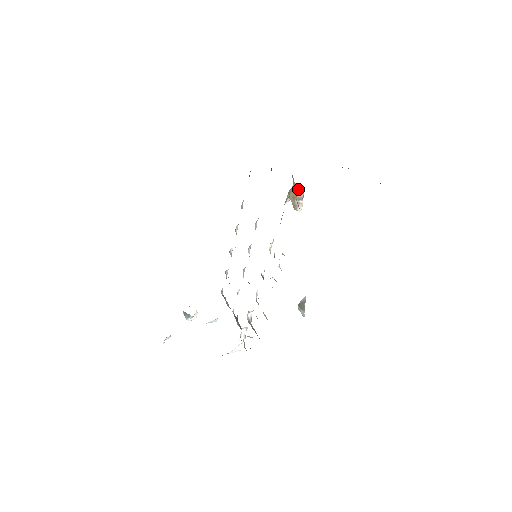
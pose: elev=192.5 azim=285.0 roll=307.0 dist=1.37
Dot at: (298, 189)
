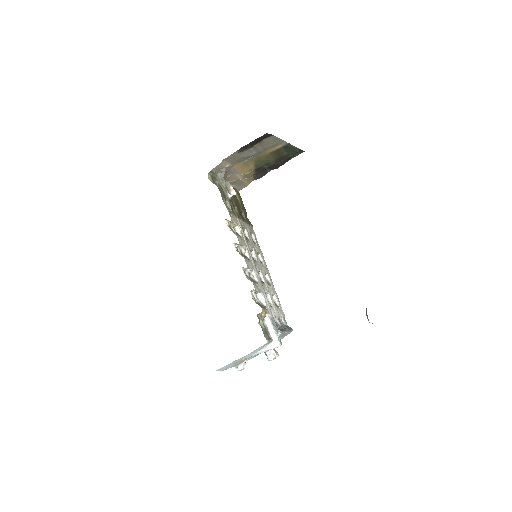
Dot at: (227, 183)
